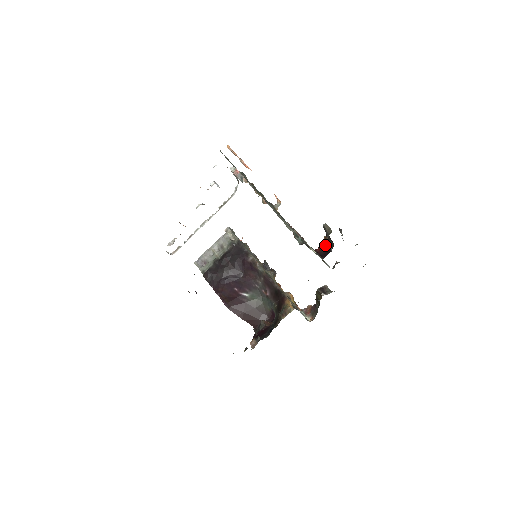
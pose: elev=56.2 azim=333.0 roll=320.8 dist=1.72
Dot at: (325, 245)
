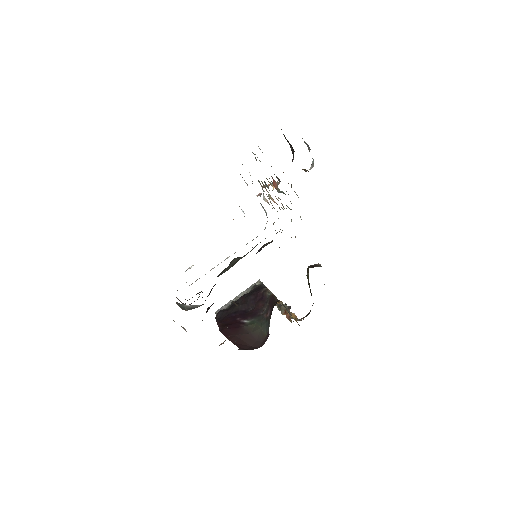
Dot at: occluded
